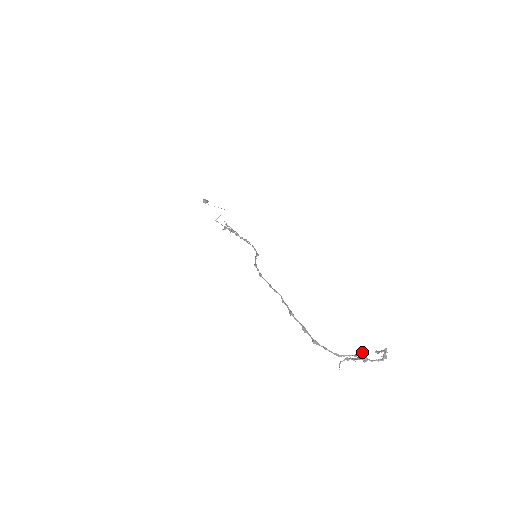
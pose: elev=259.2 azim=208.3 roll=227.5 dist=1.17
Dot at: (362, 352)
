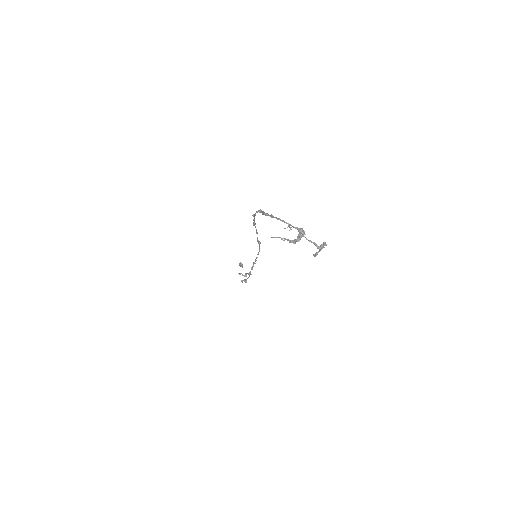
Dot at: occluded
